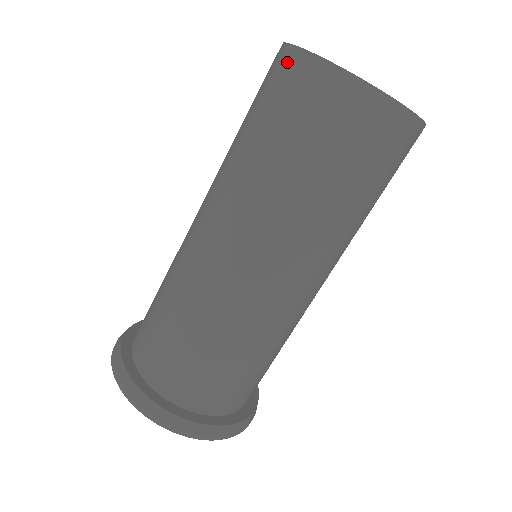
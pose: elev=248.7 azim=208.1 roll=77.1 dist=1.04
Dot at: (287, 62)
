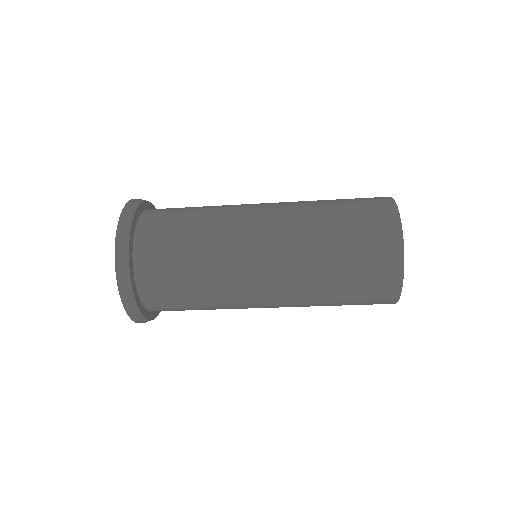
Dot at: (393, 266)
